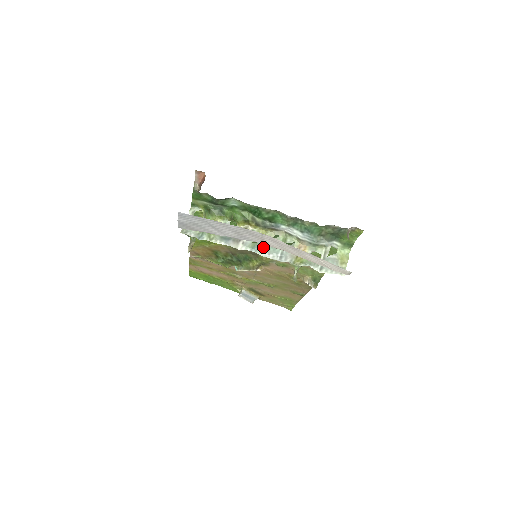
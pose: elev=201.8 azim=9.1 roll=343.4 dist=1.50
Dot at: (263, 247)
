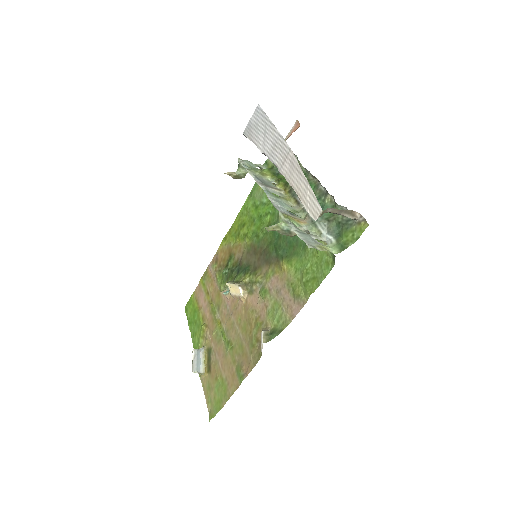
Dot at: (275, 197)
